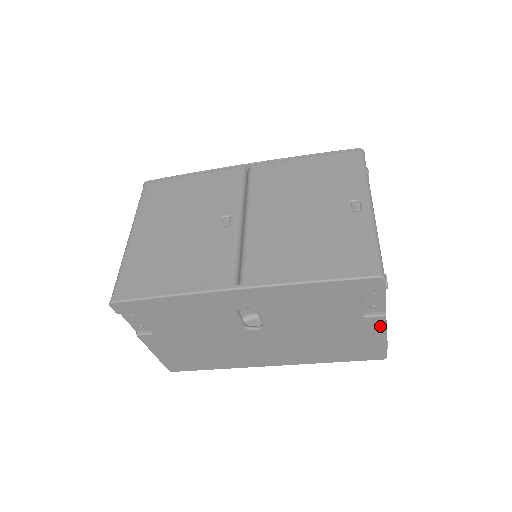
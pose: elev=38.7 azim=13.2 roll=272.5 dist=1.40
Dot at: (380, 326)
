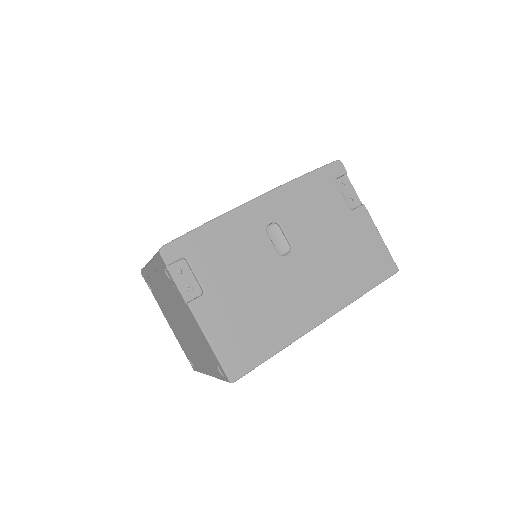
Dot at: (368, 219)
